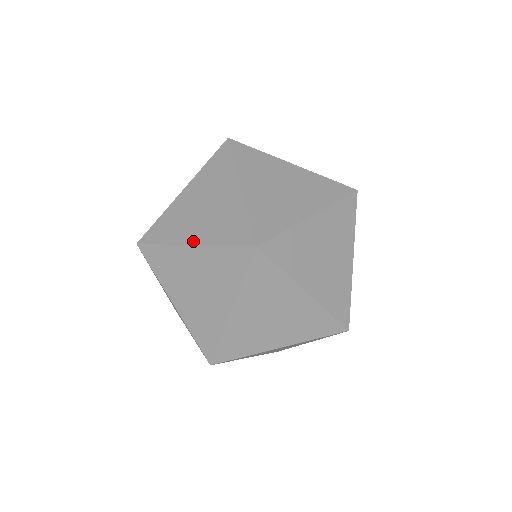
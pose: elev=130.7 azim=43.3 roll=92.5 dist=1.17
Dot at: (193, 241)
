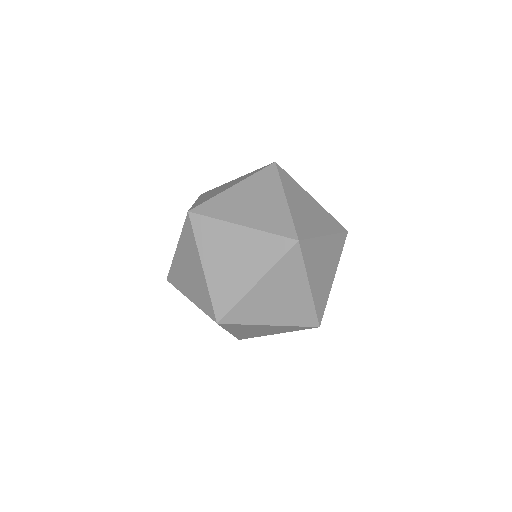
Dot at: (243, 223)
